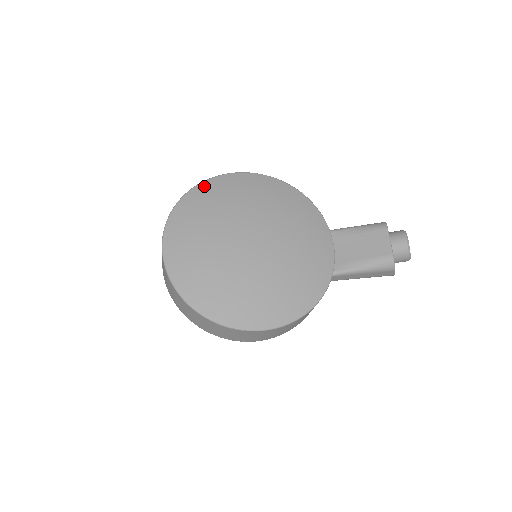
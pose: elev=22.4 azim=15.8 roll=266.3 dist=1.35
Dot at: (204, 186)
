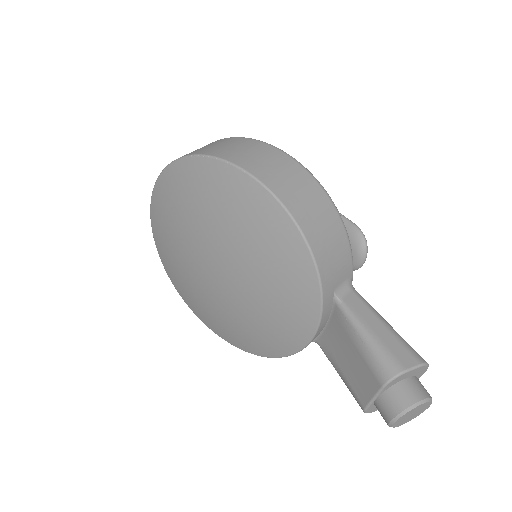
Dot at: (190, 165)
